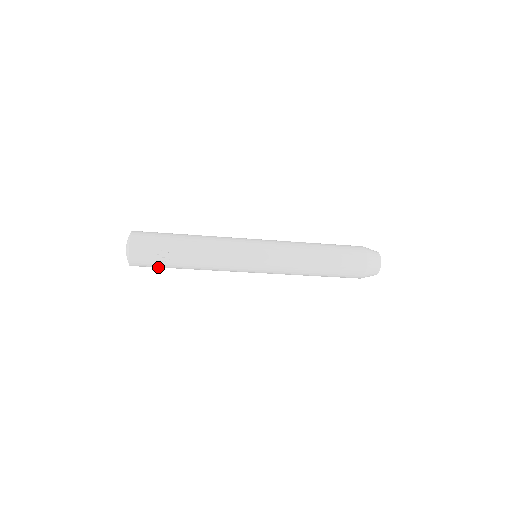
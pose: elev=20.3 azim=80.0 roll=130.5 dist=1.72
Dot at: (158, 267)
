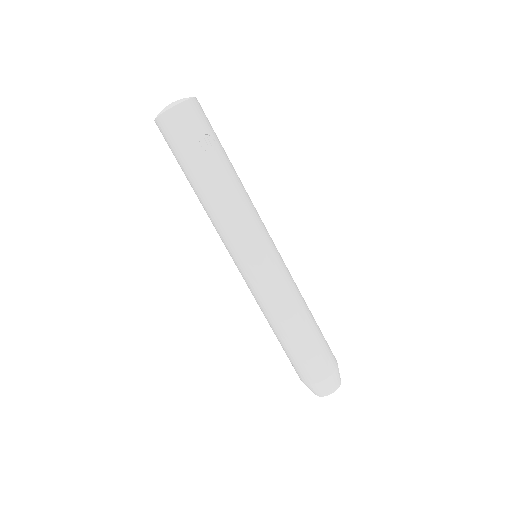
Dot at: (181, 150)
